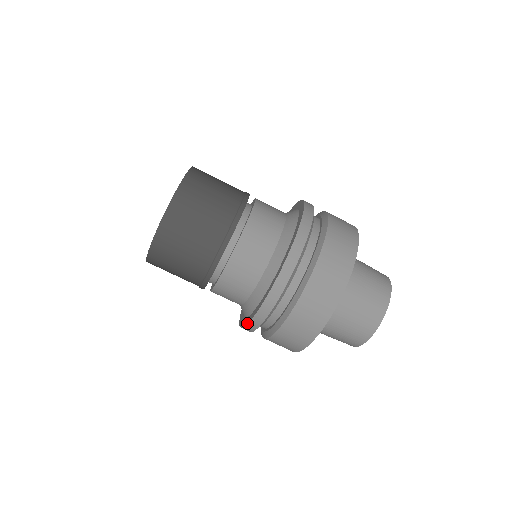
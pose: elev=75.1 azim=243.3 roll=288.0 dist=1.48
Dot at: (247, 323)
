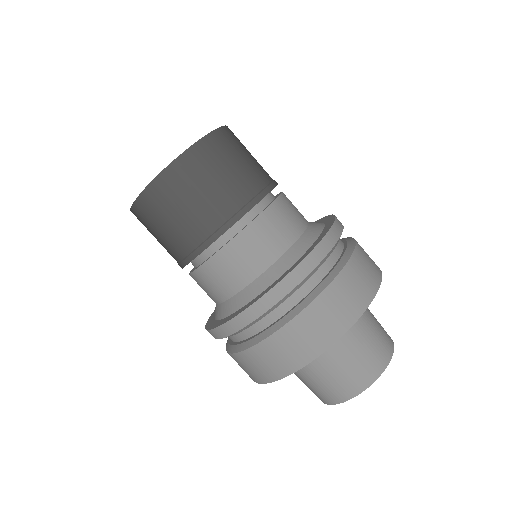
Dot at: (256, 300)
